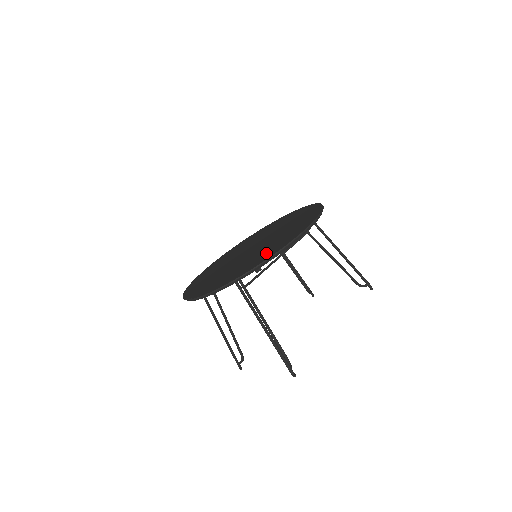
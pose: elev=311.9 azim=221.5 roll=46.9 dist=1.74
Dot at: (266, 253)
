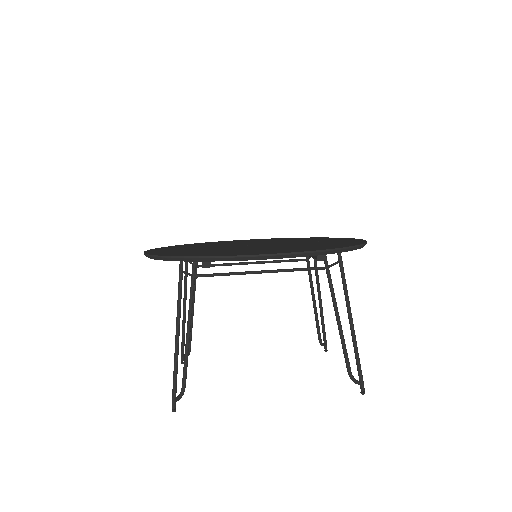
Dot at: (227, 252)
